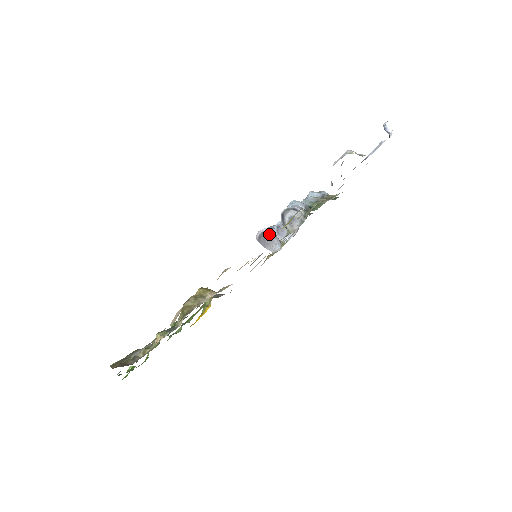
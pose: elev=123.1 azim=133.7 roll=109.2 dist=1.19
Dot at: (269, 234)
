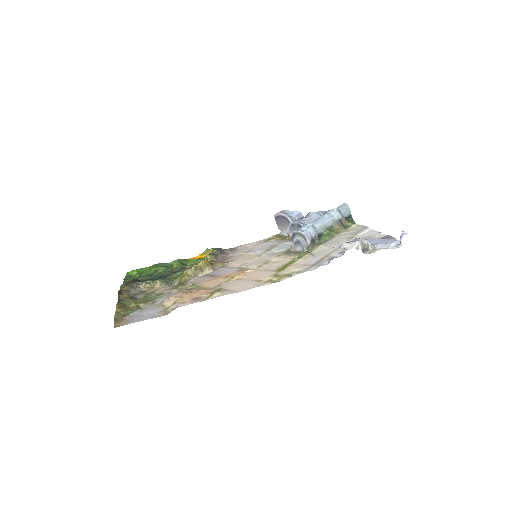
Dot at: (285, 220)
